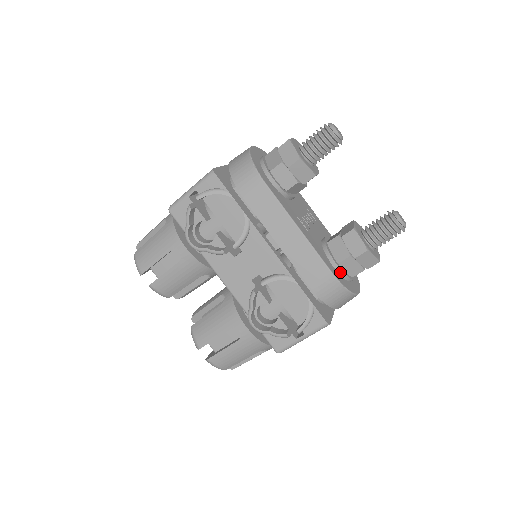
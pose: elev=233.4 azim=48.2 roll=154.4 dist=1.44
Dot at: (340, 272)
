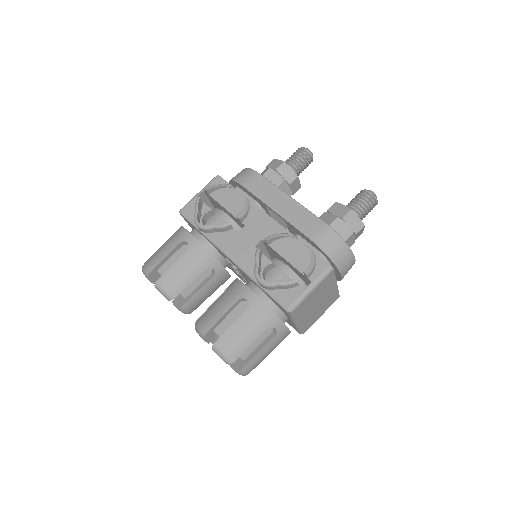
Dot at: occluded
